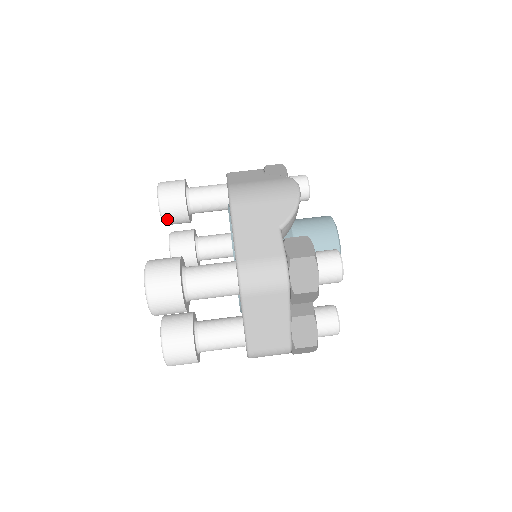
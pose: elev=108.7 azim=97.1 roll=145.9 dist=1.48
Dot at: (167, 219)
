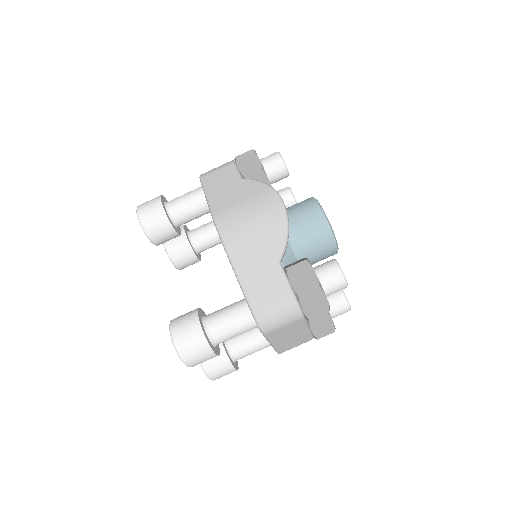
Dot at: (159, 243)
